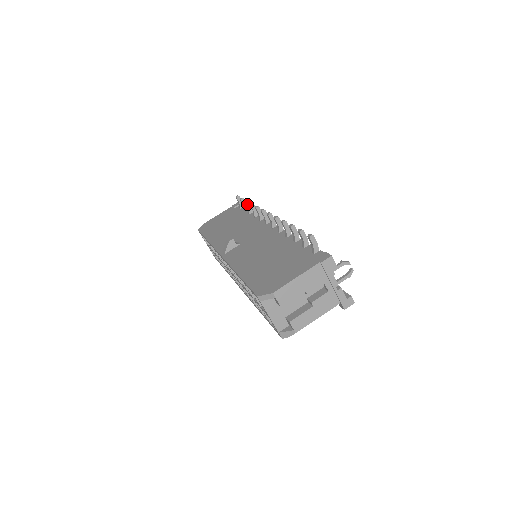
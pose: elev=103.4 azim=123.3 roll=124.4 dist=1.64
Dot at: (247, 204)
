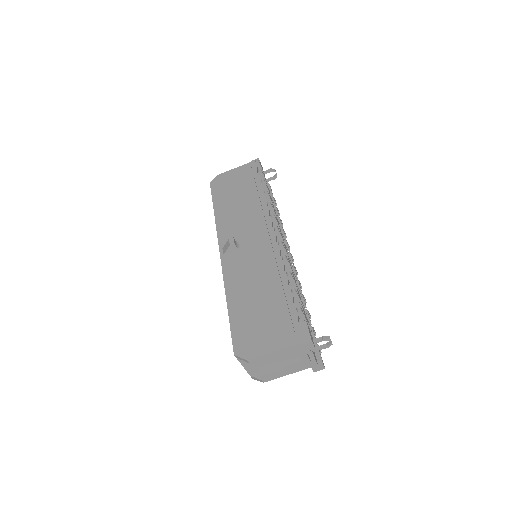
Dot at: (262, 184)
